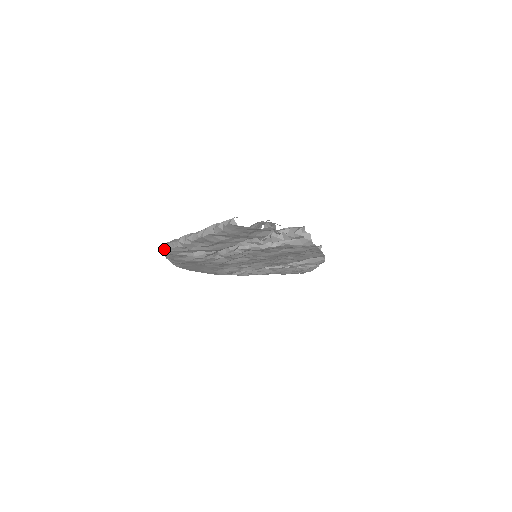
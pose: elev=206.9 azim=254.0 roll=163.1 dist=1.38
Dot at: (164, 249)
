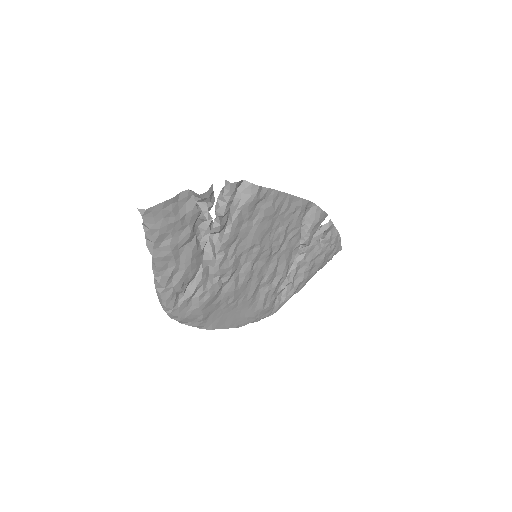
Dot at: occluded
